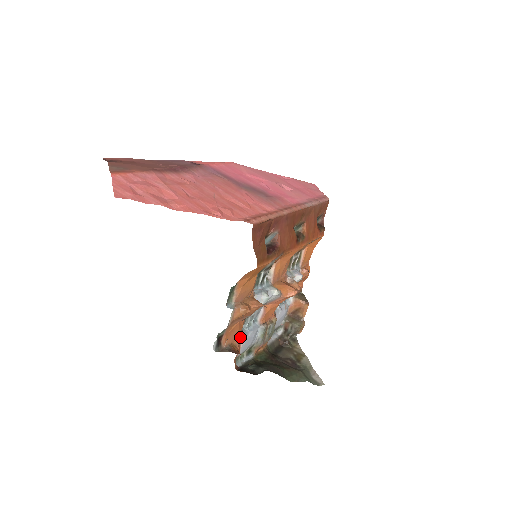
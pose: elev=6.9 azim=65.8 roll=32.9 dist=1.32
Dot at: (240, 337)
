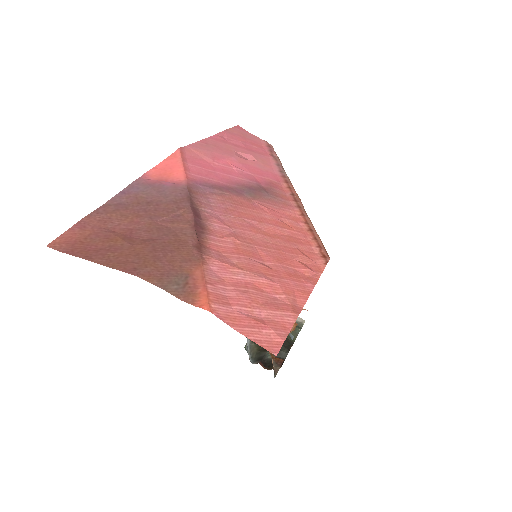
Dot at: occluded
